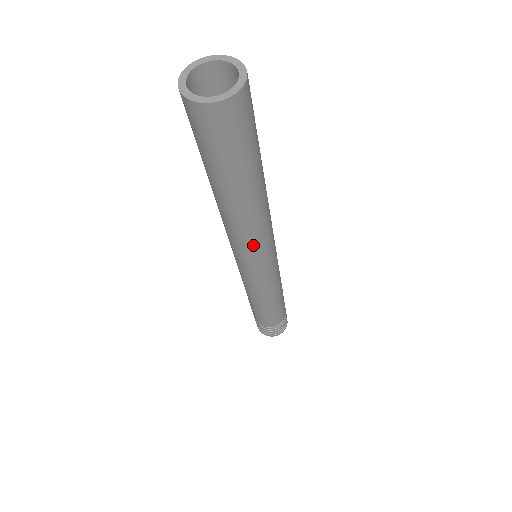
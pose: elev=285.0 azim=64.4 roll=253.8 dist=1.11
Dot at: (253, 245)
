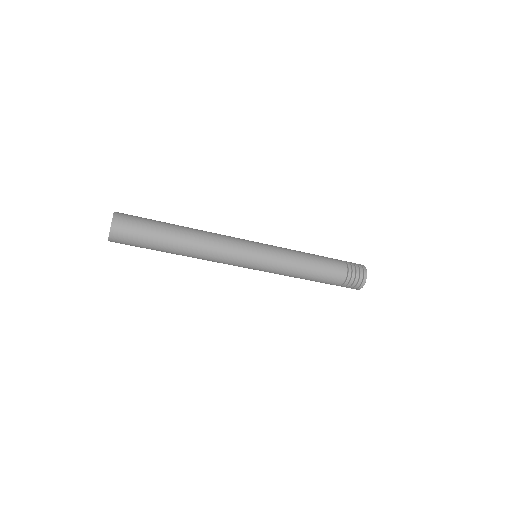
Dot at: (224, 250)
